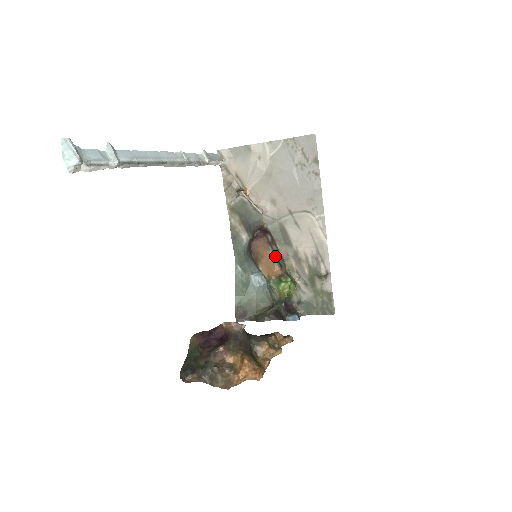
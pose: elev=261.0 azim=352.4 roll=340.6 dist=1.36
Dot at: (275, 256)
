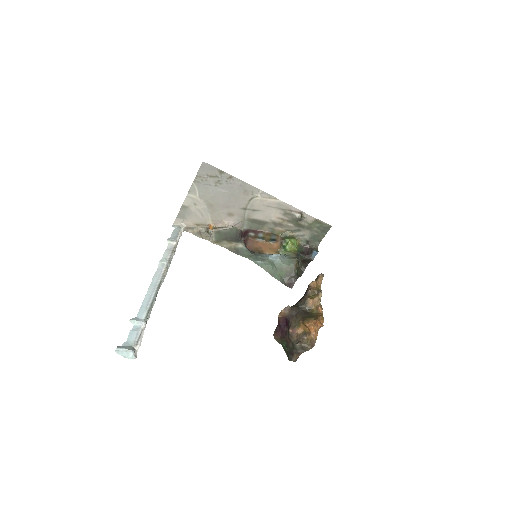
Dot at: (266, 240)
